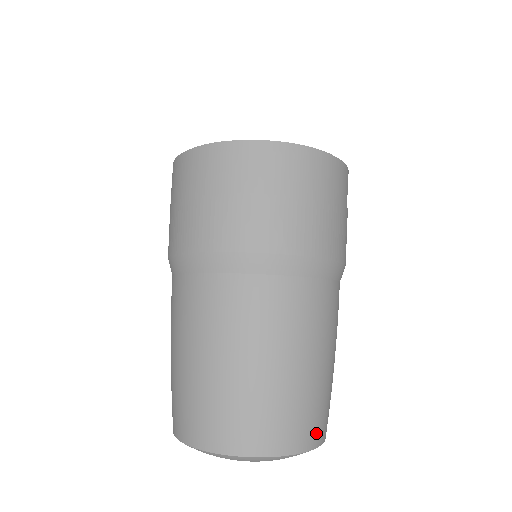
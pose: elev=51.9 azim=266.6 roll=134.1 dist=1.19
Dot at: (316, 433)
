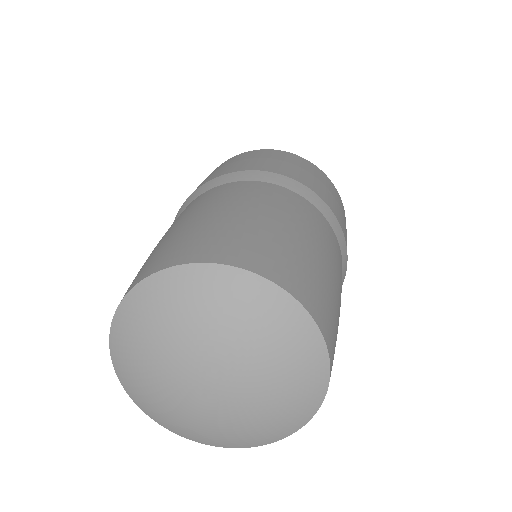
Dot at: (325, 322)
